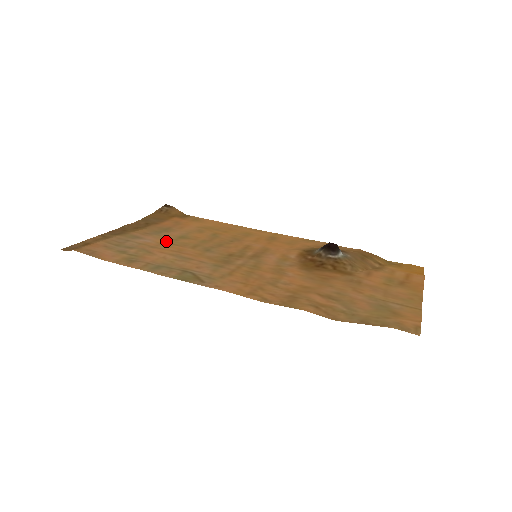
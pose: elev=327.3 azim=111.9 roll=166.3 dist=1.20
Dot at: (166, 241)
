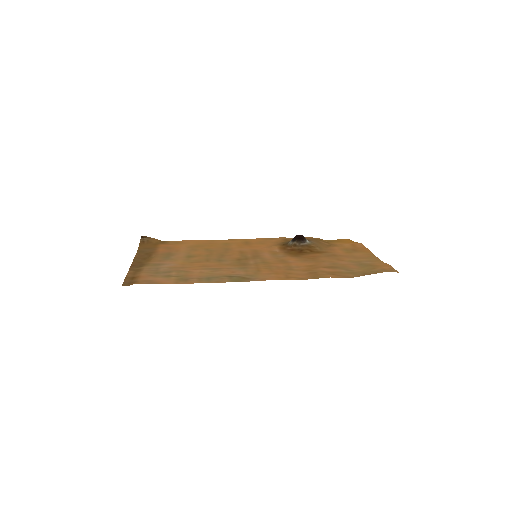
Dot at: (183, 262)
